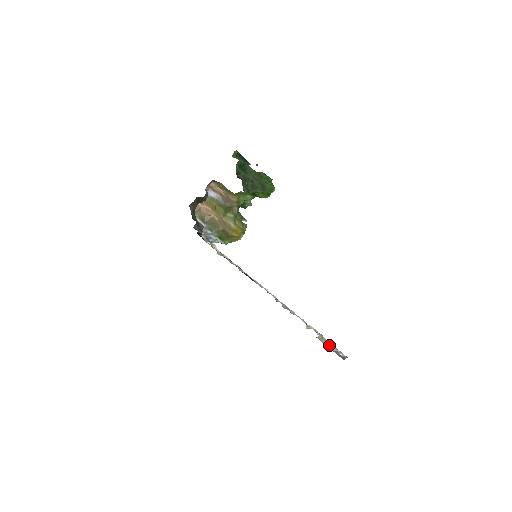
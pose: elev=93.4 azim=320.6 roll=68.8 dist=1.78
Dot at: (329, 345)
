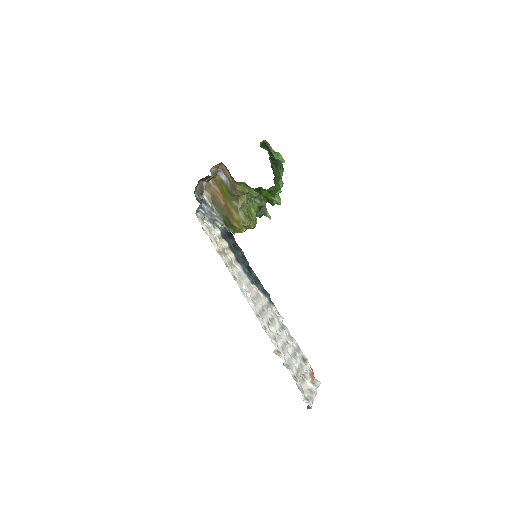
Dot at: occluded
